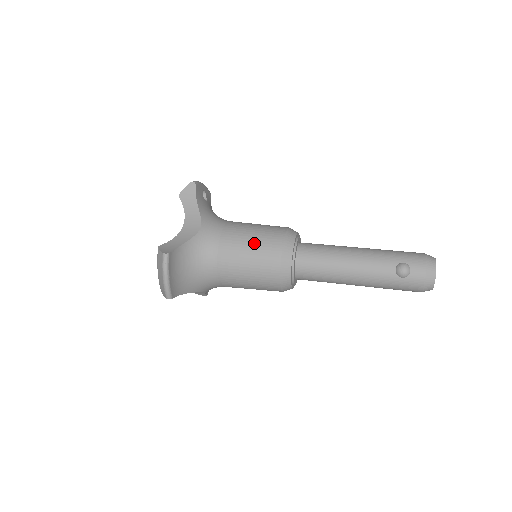
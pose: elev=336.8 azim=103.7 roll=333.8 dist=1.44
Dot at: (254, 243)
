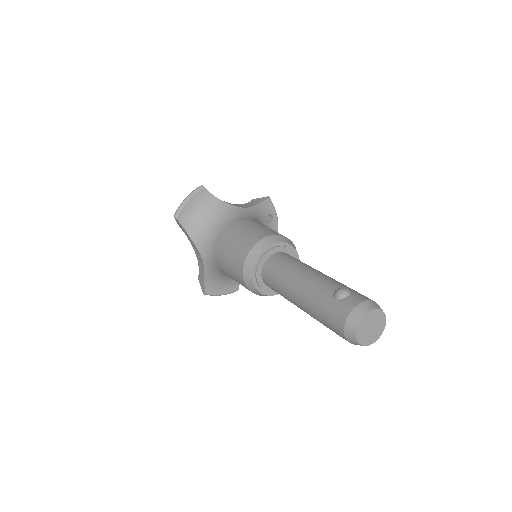
Dot at: (259, 227)
